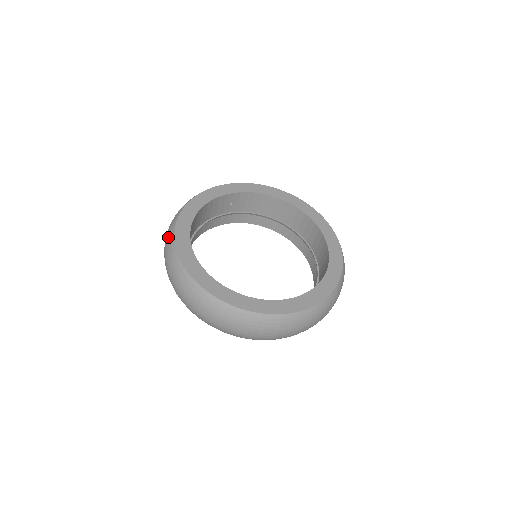
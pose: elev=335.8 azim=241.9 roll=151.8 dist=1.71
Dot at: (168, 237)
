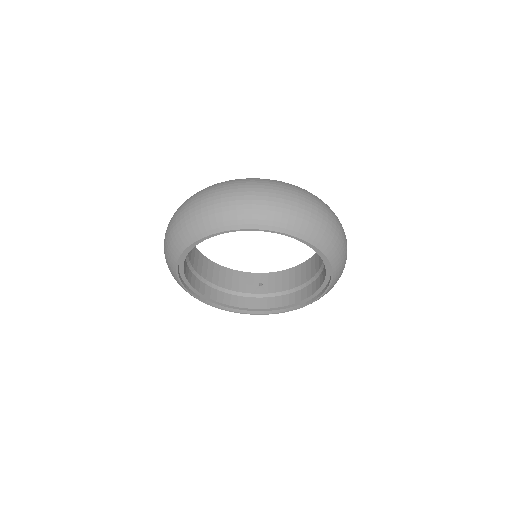
Dot at: occluded
